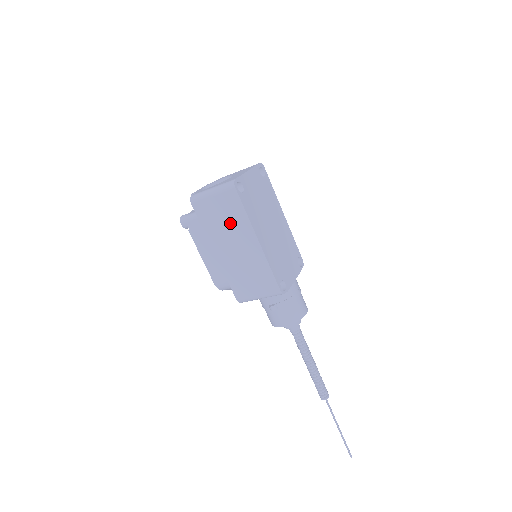
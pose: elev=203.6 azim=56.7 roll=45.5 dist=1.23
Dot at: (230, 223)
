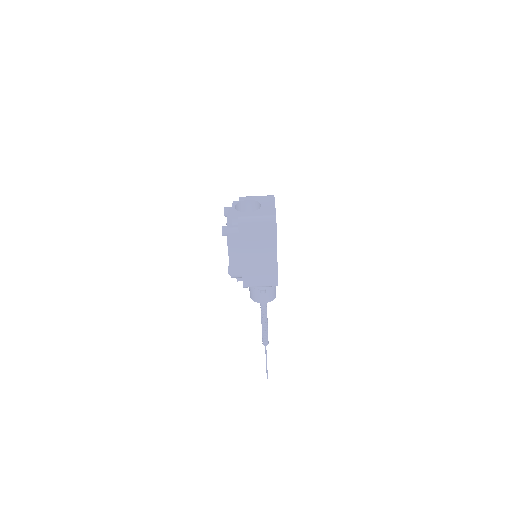
Dot at: (262, 241)
